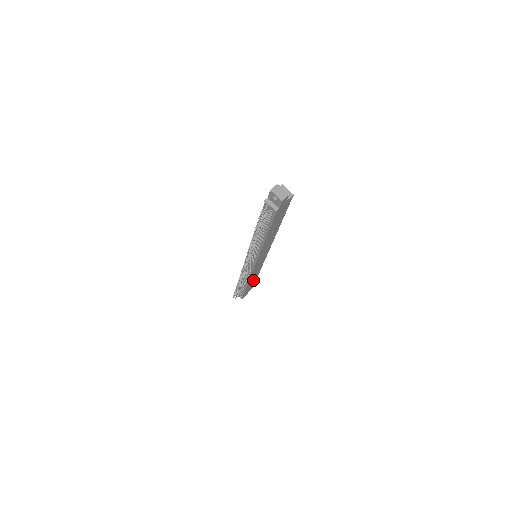
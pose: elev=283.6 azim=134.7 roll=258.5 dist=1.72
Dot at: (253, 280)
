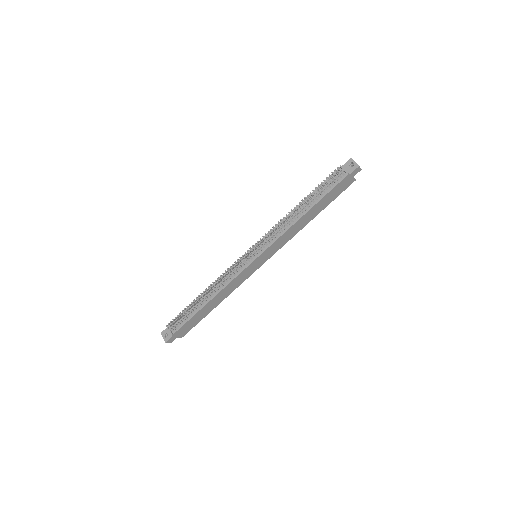
Dot at: (209, 308)
